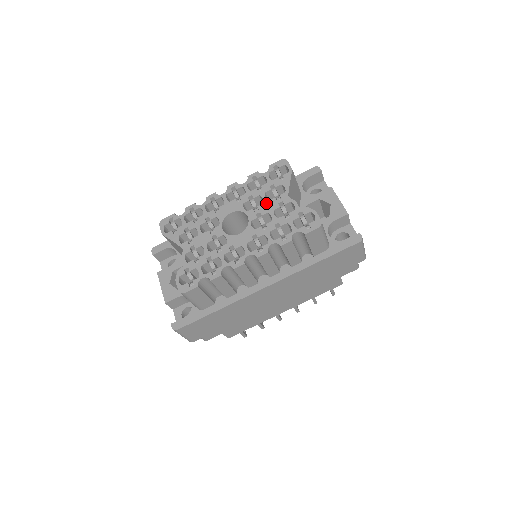
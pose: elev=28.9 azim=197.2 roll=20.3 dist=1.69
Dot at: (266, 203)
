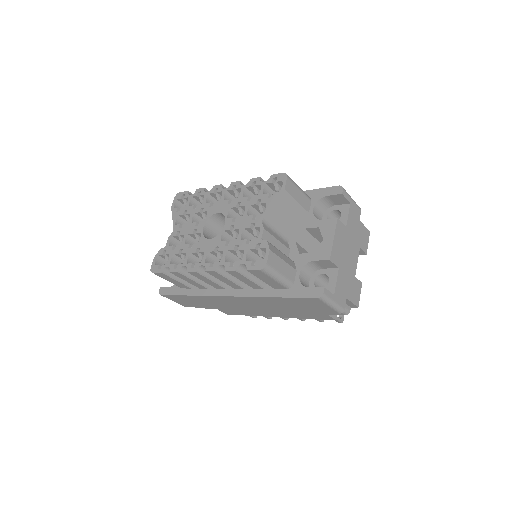
Dot at: (244, 217)
